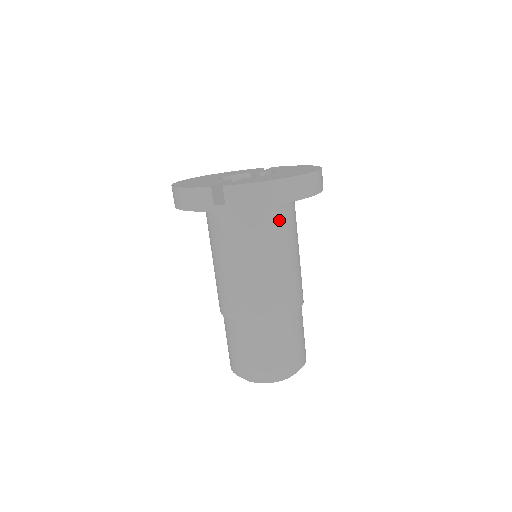
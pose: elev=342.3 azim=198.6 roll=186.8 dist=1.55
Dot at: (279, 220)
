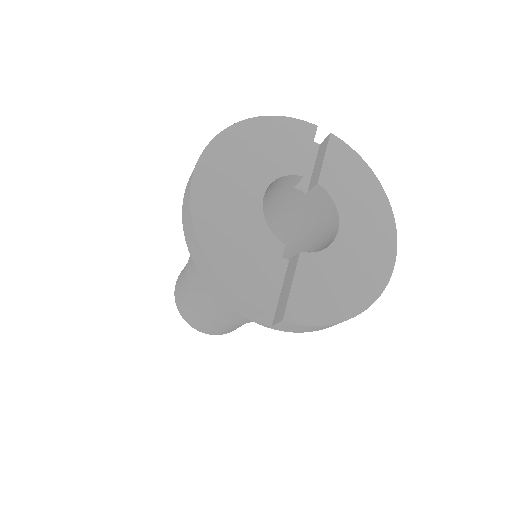
Dot at: occluded
